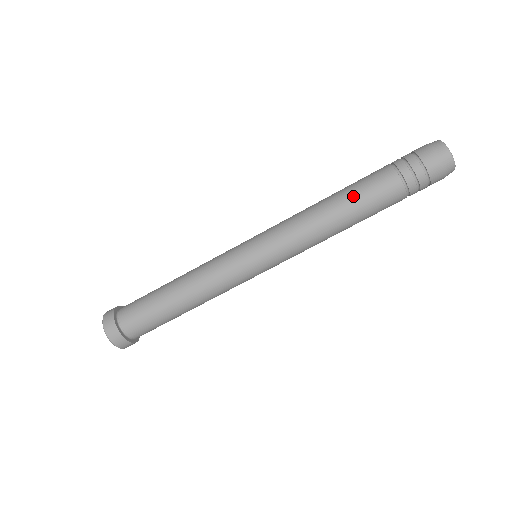
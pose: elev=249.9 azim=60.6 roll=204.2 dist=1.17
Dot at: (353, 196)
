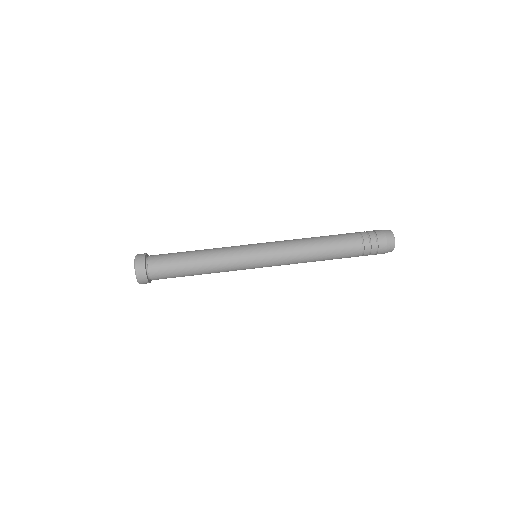
Dot at: (332, 246)
